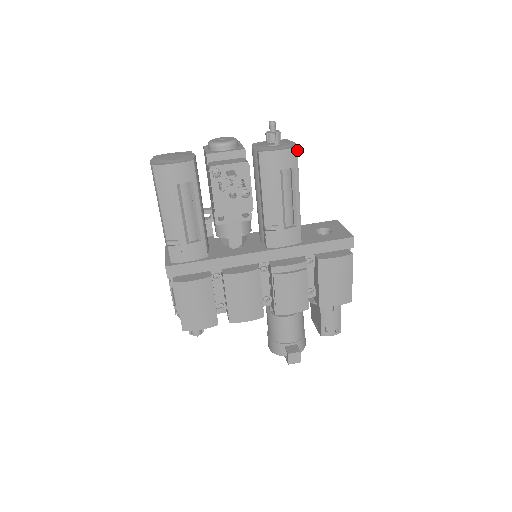
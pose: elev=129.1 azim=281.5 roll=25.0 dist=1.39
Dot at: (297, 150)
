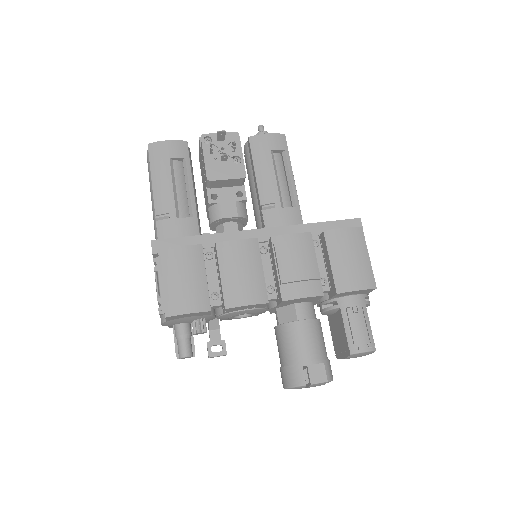
Dot at: (285, 137)
